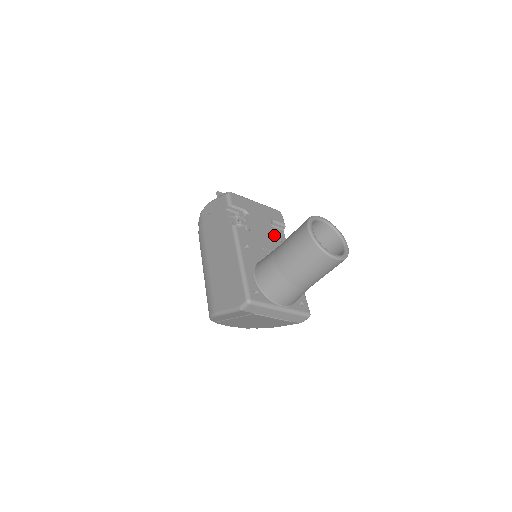
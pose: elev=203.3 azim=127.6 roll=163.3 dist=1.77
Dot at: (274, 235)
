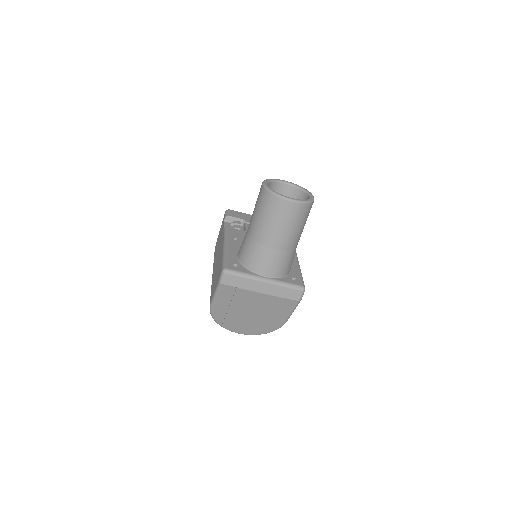
Dot at: occluded
